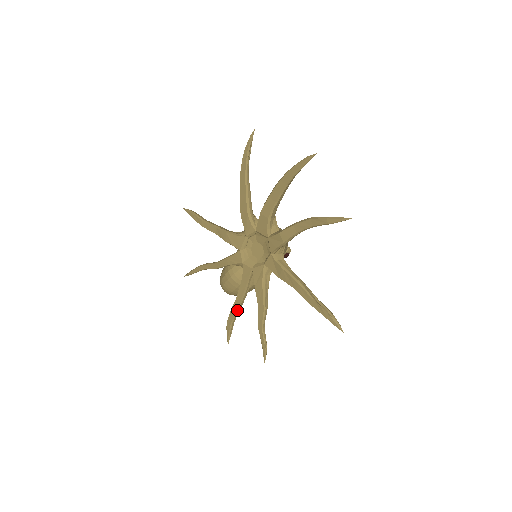
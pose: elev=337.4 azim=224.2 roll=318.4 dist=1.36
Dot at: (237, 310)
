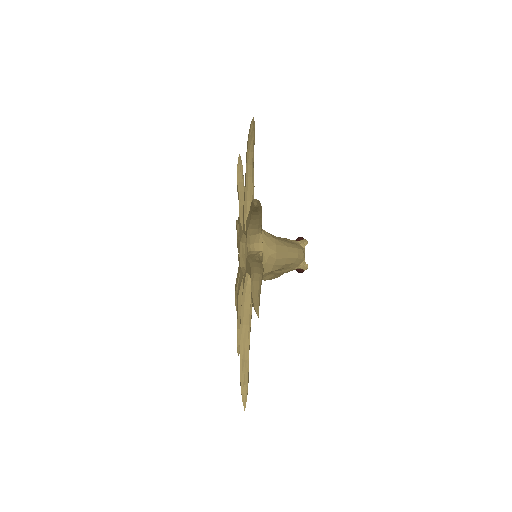
Dot at: (236, 292)
